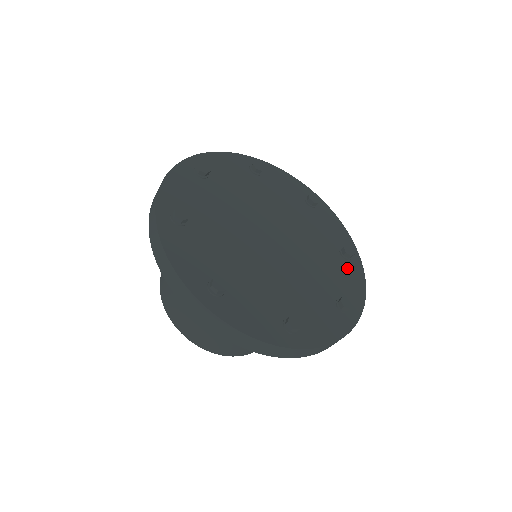
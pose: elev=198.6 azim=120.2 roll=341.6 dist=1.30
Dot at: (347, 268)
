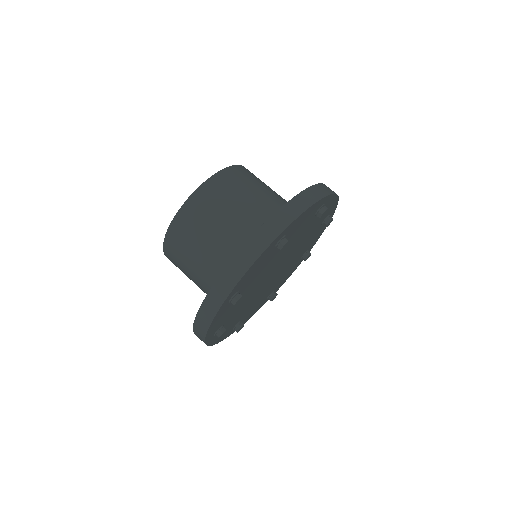
Dot at: (296, 265)
